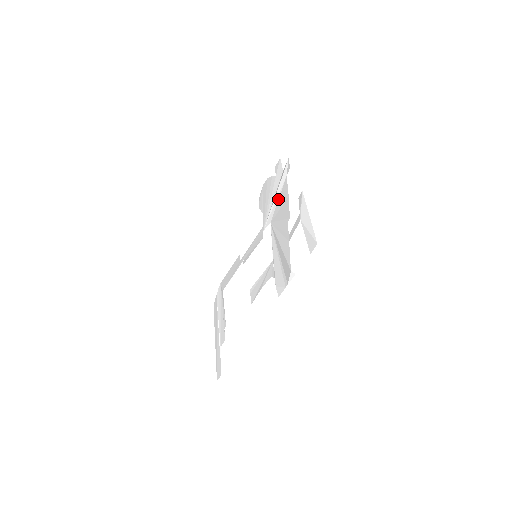
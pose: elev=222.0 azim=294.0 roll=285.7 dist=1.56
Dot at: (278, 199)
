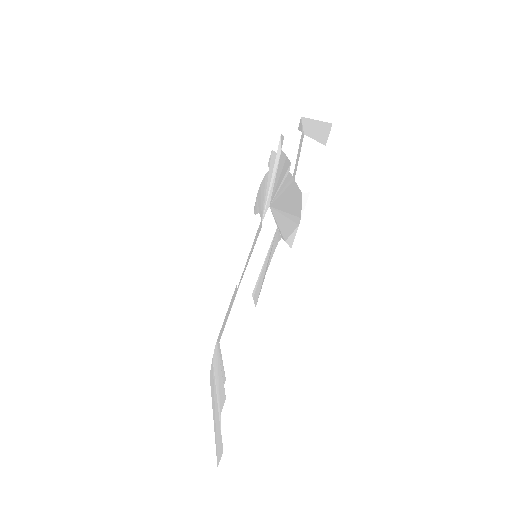
Dot at: (275, 177)
